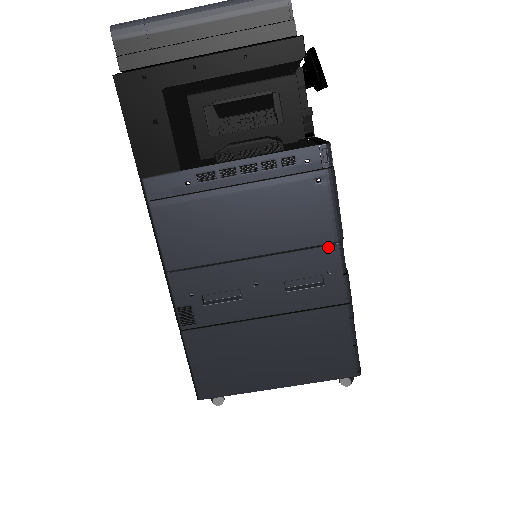
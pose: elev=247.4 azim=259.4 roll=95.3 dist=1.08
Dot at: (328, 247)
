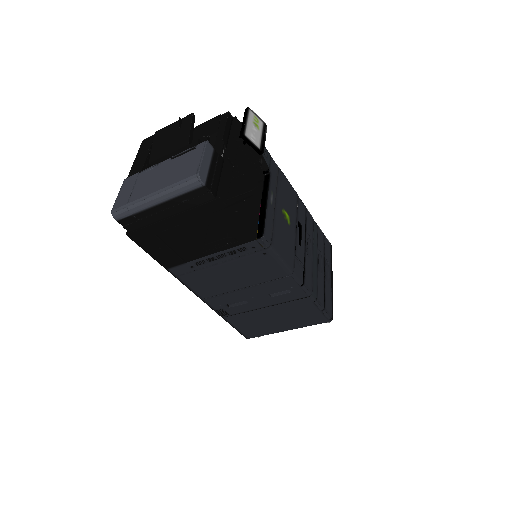
Dot at: (285, 278)
